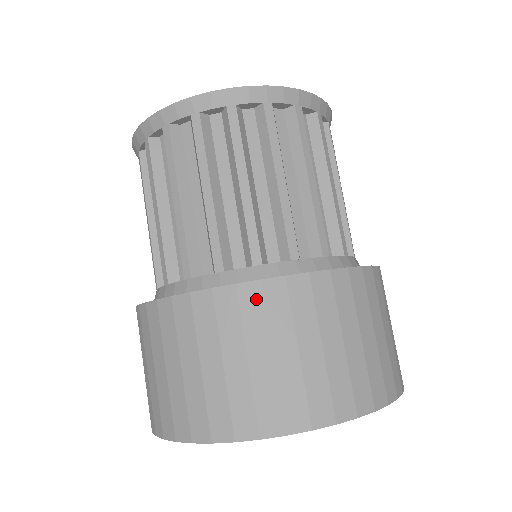
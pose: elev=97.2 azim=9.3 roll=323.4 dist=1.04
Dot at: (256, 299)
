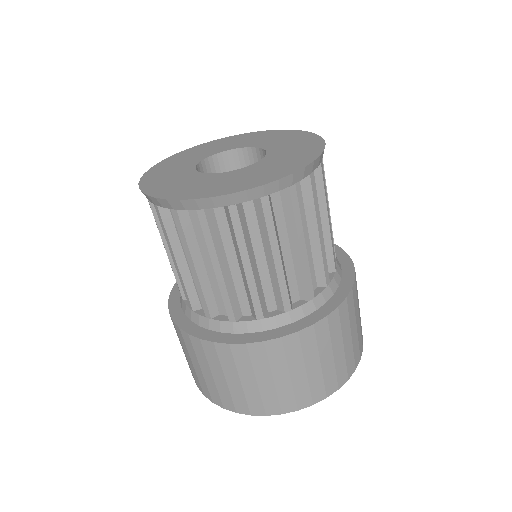
Dot at: (295, 343)
